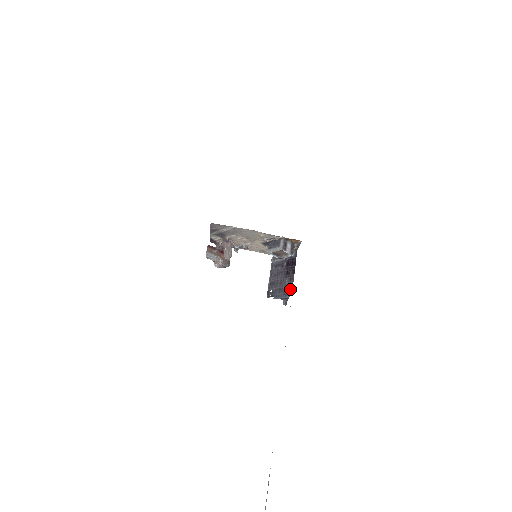
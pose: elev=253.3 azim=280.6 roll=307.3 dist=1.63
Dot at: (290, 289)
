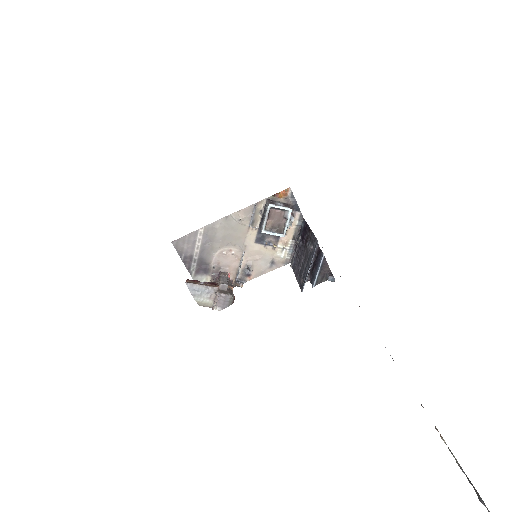
Dot at: (314, 241)
